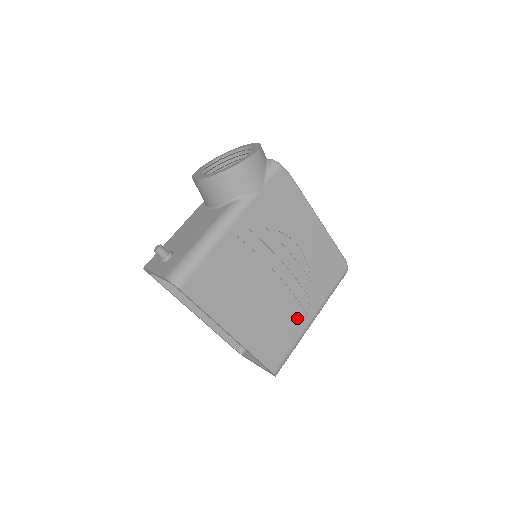
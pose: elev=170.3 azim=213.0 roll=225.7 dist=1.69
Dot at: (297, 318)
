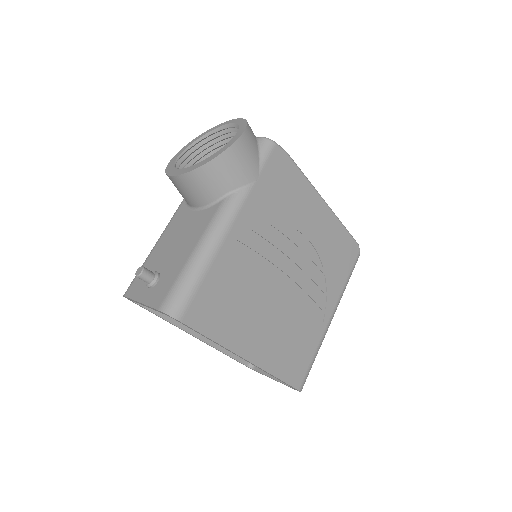
Dot at: (315, 321)
